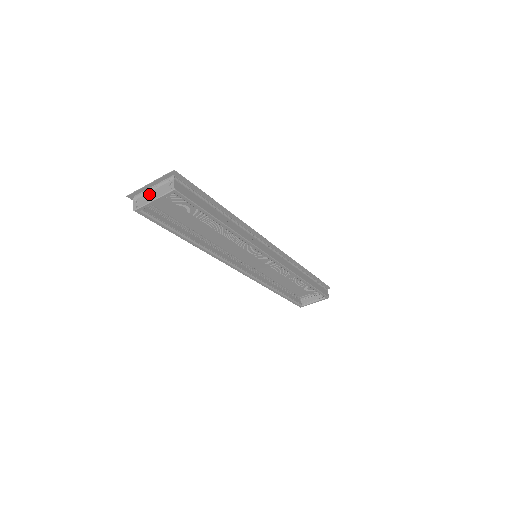
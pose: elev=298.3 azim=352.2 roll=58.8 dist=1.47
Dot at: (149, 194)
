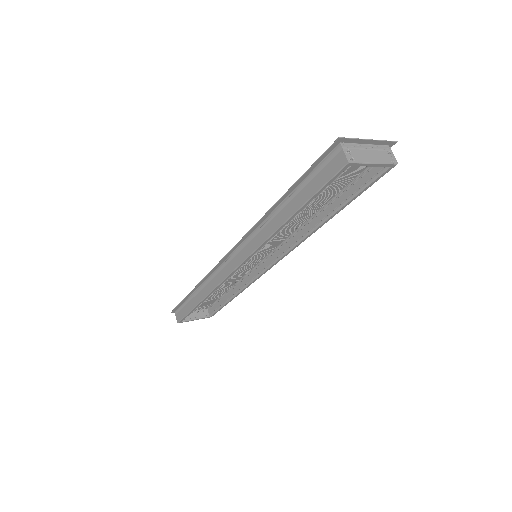
Dot at: (365, 152)
